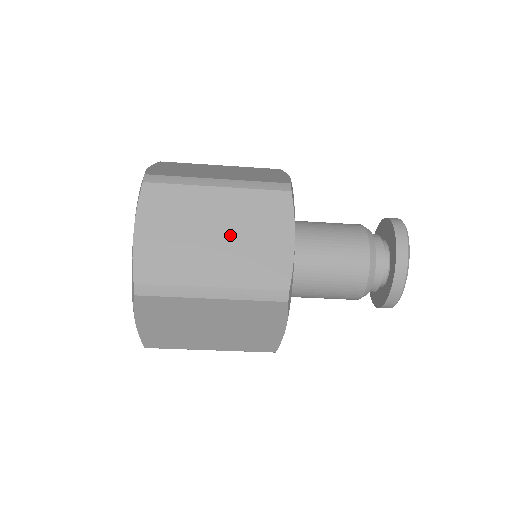
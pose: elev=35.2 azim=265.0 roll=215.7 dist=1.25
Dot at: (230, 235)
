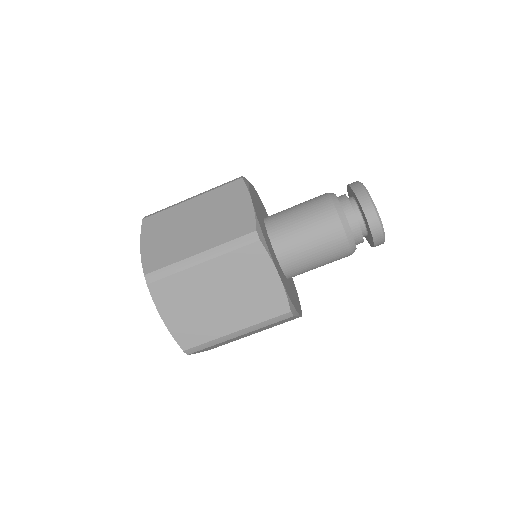
Dot at: occluded
